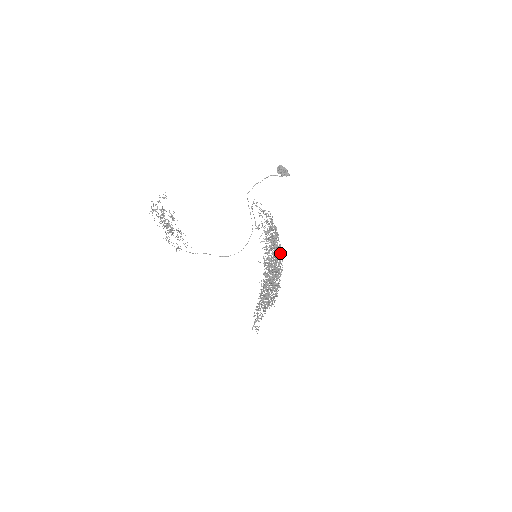
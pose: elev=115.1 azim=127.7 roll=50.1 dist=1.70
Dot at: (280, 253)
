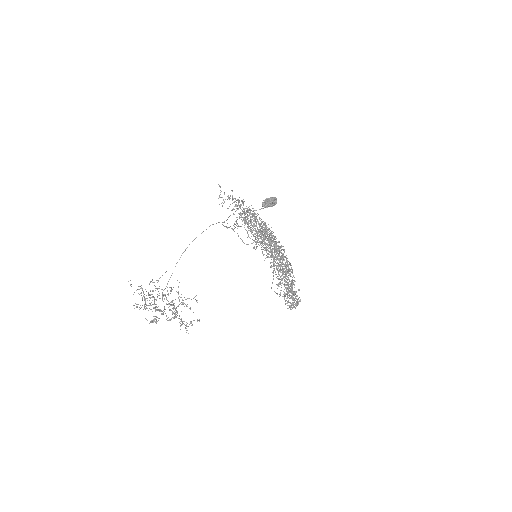
Dot at: occluded
